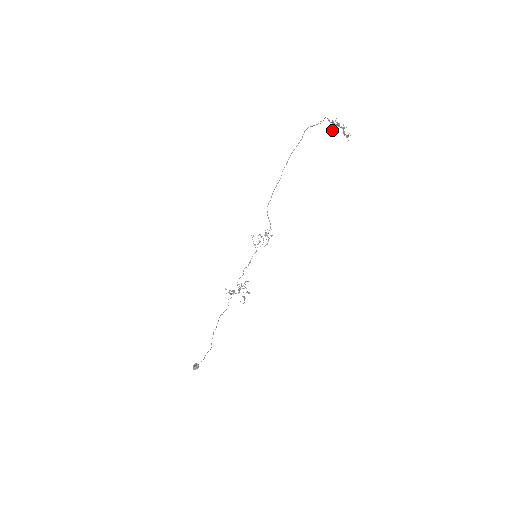
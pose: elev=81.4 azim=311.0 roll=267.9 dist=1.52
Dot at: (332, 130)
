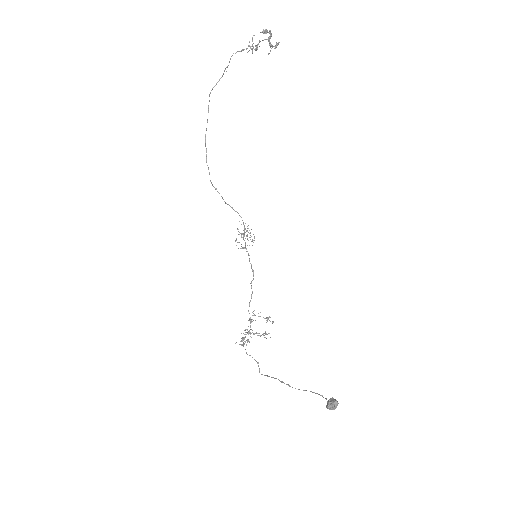
Dot at: occluded
